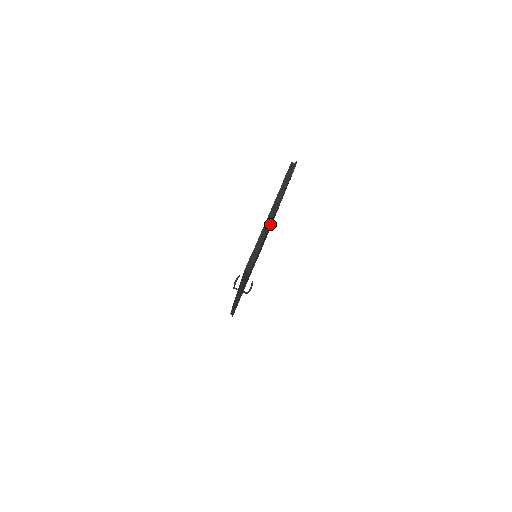
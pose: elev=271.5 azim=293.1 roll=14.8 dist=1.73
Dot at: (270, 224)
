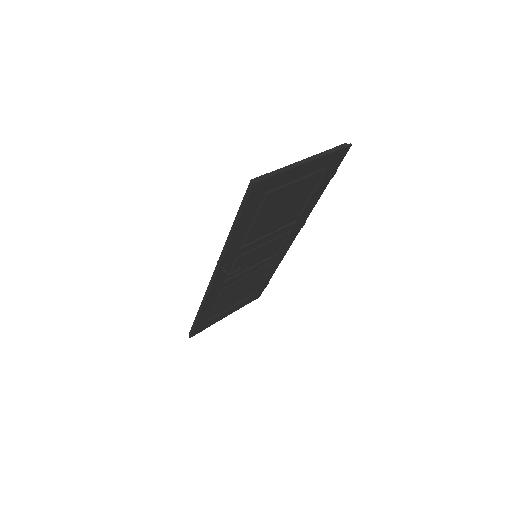
Dot at: (298, 171)
